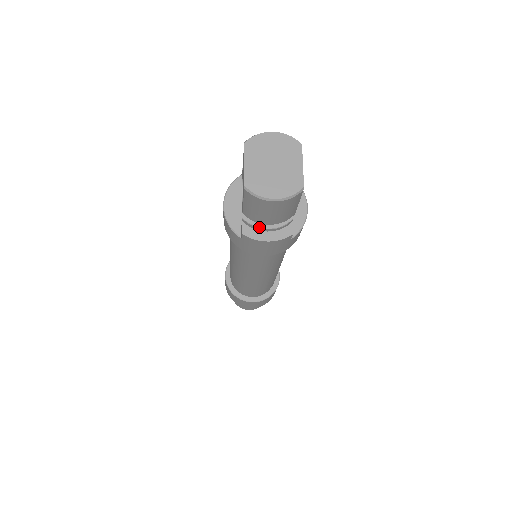
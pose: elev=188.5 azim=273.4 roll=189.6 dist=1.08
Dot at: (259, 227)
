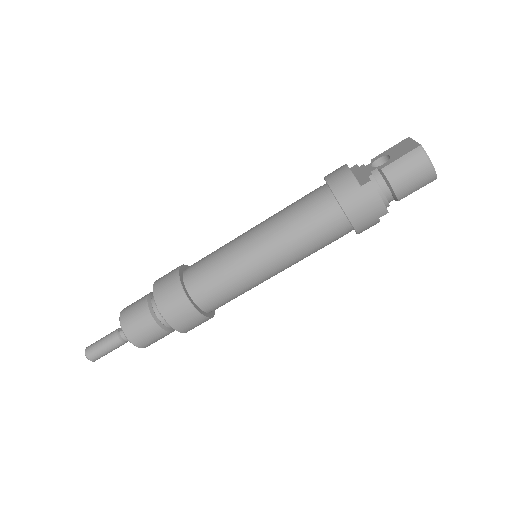
Dot at: (381, 187)
